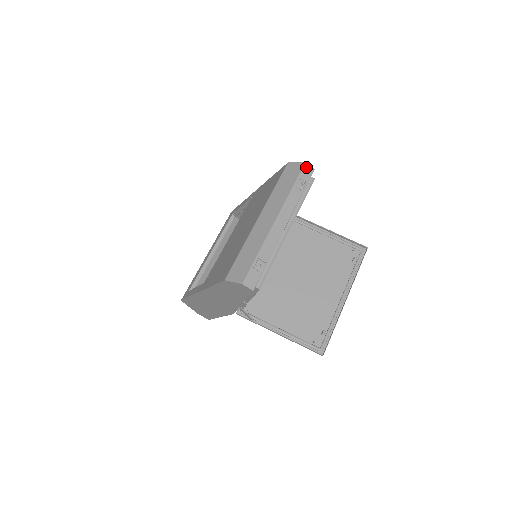
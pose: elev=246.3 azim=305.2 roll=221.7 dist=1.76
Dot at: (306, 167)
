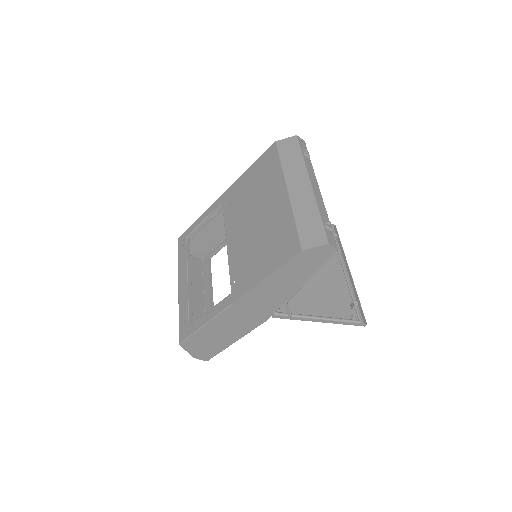
Dot at: (299, 139)
